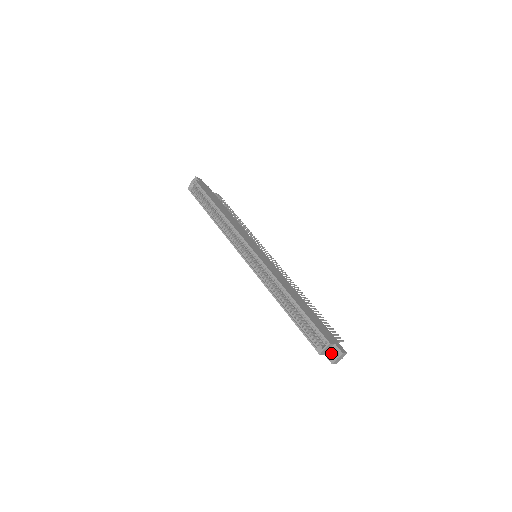
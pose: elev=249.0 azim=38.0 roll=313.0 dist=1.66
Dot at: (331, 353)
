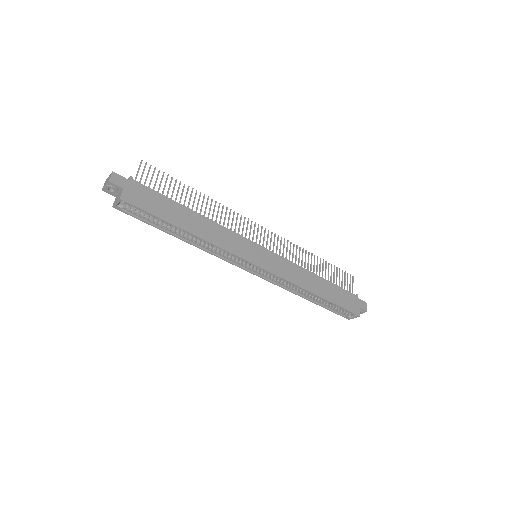
Dot at: occluded
